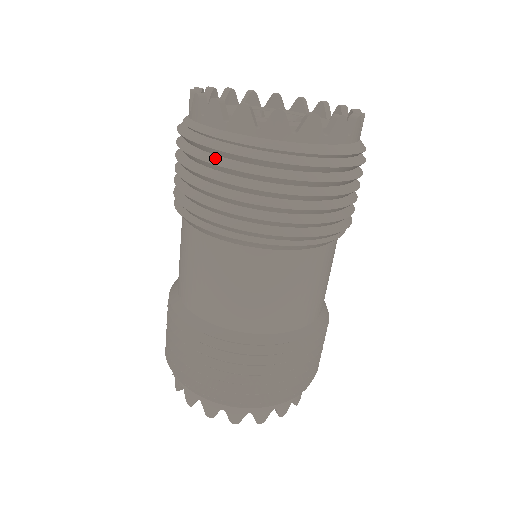
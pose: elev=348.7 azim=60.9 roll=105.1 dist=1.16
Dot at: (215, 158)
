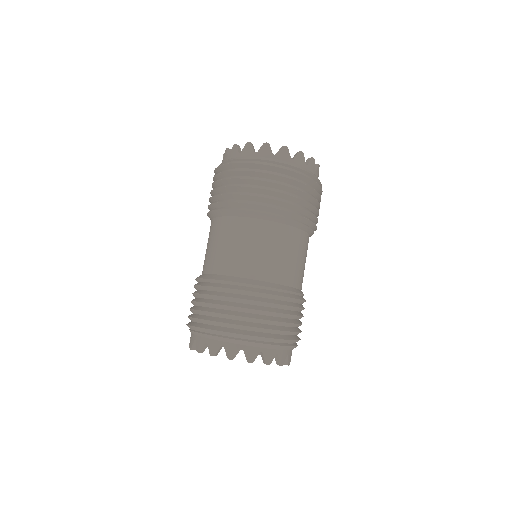
Dot at: (249, 169)
